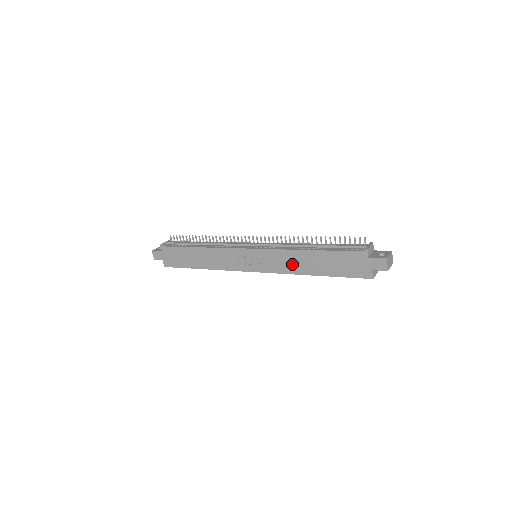
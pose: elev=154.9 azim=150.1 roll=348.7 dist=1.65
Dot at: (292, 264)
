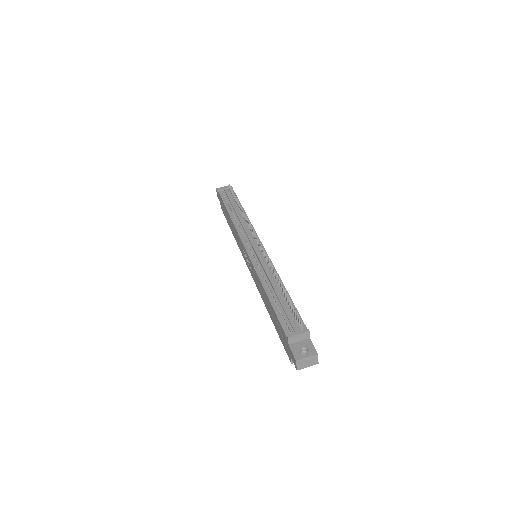
Dot at: (261, 291)
